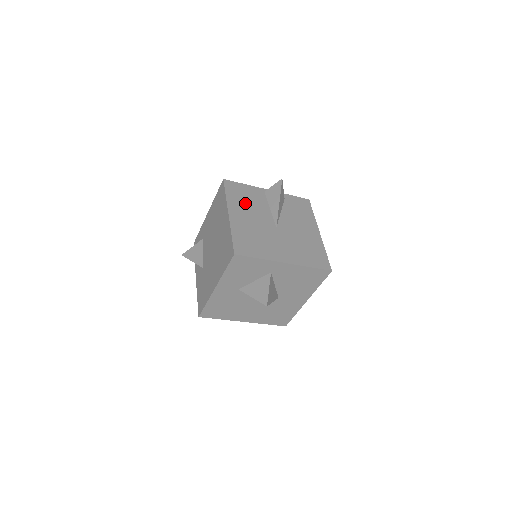
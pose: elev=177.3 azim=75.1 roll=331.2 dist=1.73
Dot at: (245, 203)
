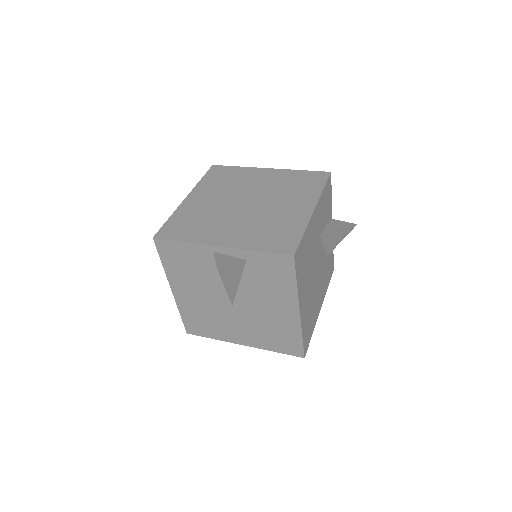
Dot at: (188, 274)
